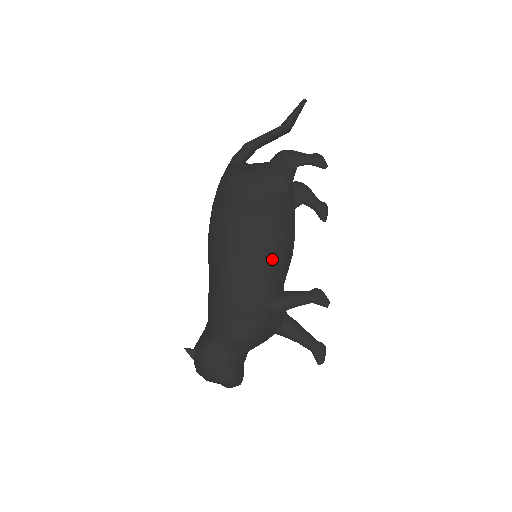
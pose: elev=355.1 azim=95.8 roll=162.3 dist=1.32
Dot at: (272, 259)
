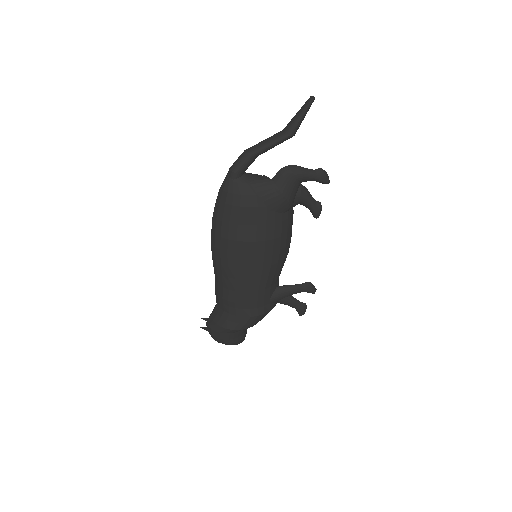
Dot at: (274, 271)
